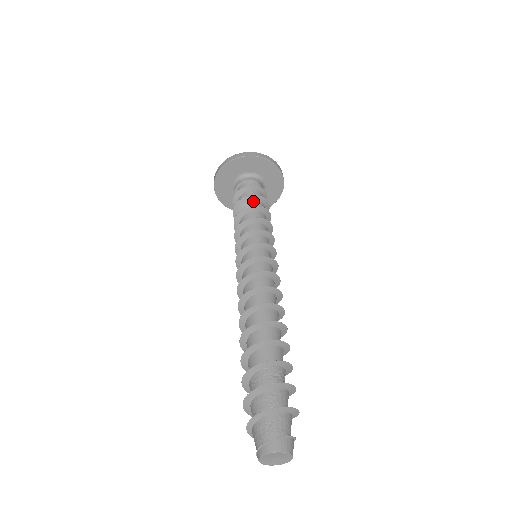
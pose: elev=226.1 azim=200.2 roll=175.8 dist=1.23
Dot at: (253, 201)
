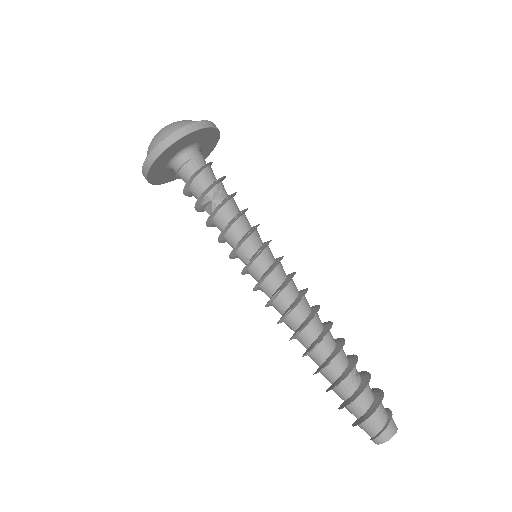
Dot at: (205, 197)
